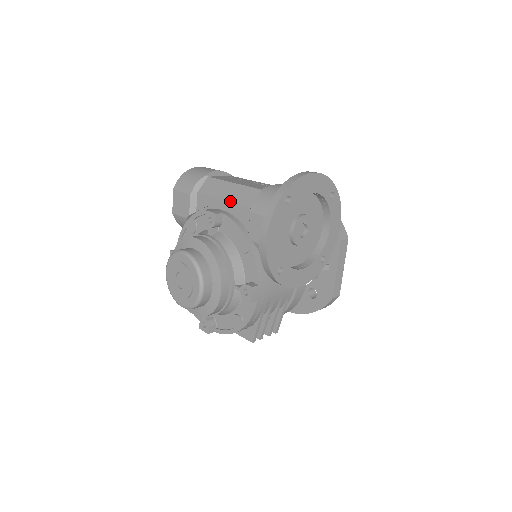
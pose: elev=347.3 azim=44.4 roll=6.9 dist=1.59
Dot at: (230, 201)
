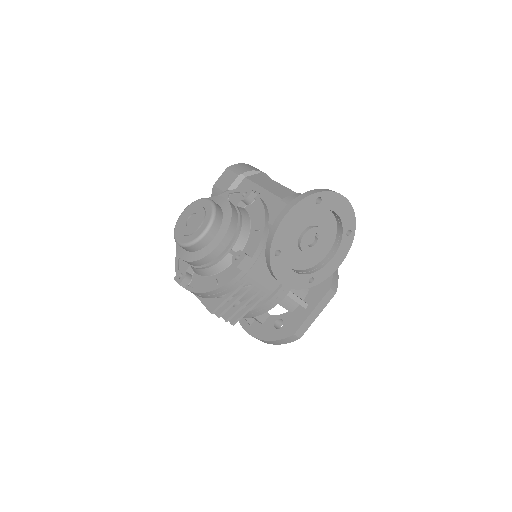
Dot at: (269, 190)
